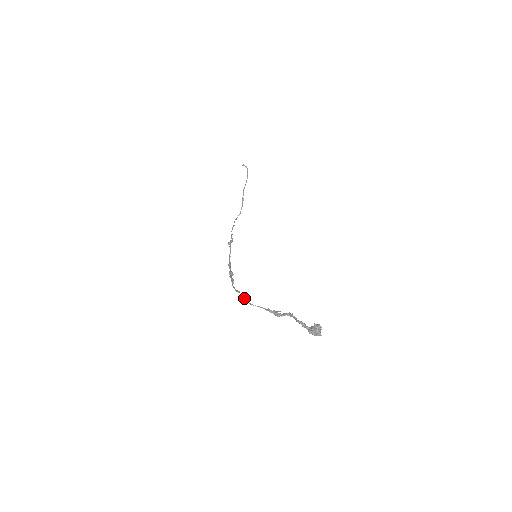
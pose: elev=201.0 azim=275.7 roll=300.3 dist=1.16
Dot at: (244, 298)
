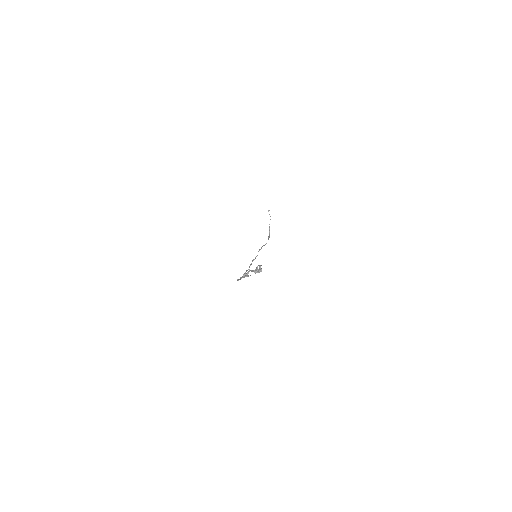
Dot at: occluded
